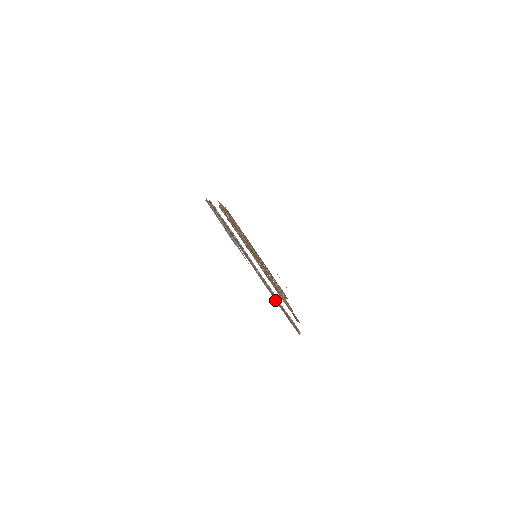
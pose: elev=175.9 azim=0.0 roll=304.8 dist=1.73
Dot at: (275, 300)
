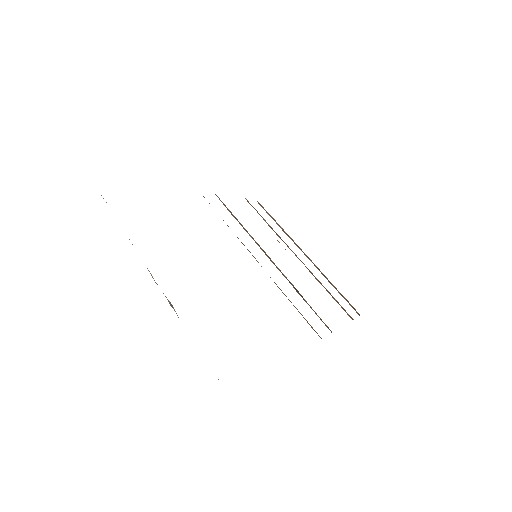
Dot at: occluded
